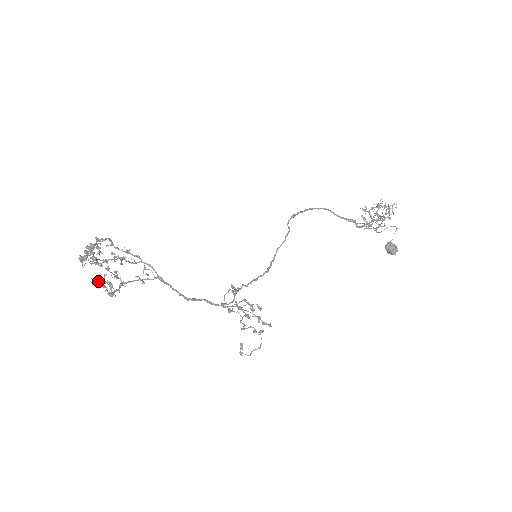
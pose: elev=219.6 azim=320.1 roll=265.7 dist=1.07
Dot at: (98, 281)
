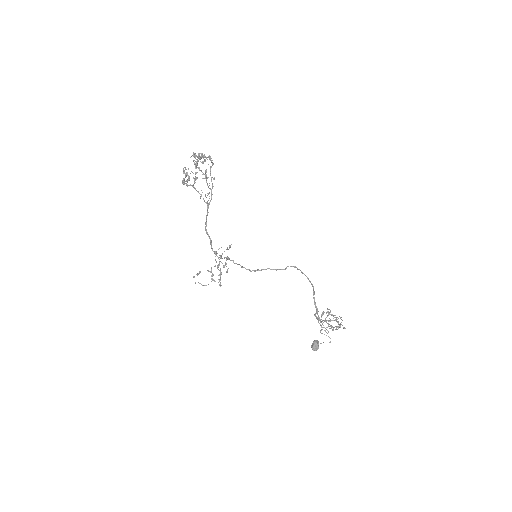
Dot at: occluded
